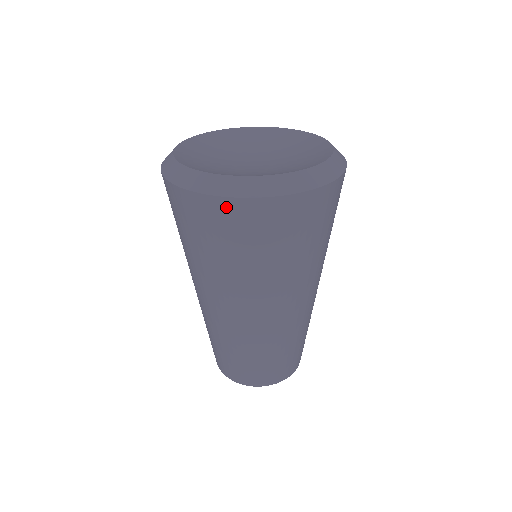
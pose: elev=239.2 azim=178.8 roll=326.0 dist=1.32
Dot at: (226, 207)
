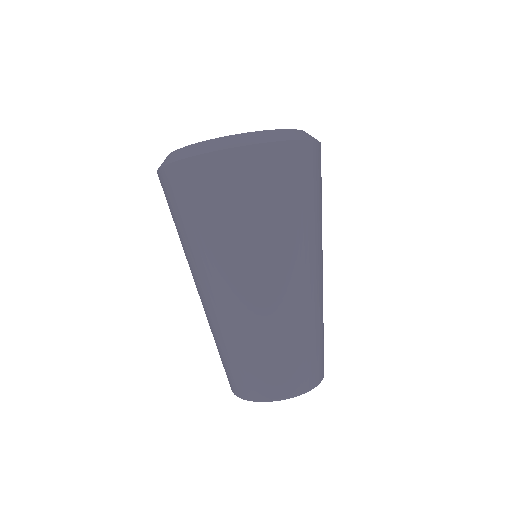
Dot at: (182, 170)
